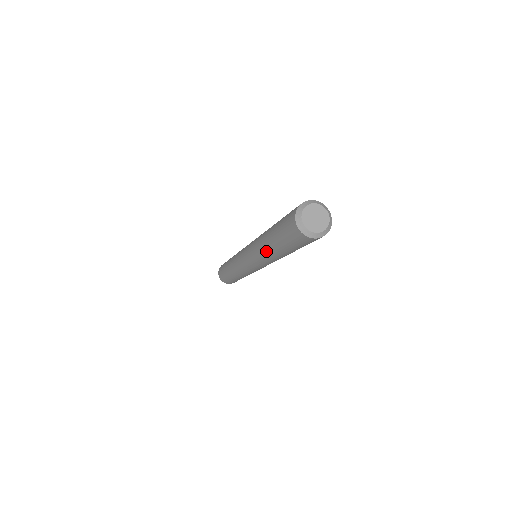
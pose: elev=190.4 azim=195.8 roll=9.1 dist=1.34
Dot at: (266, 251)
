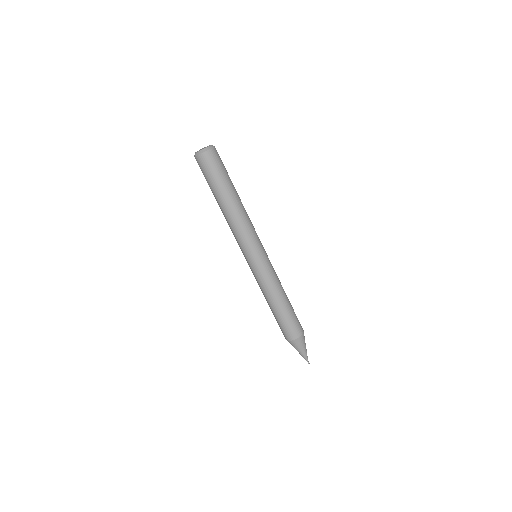
Dot at: (226, 214)
